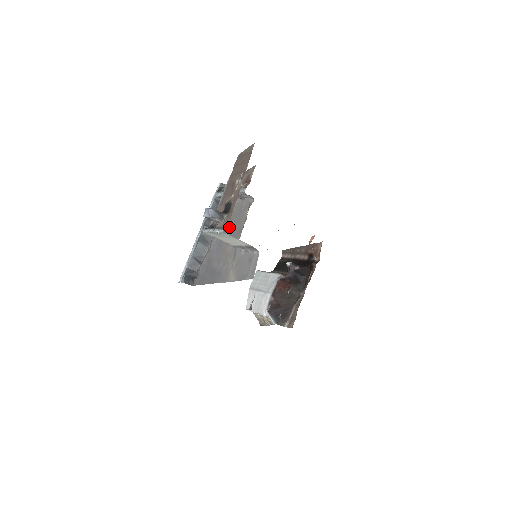
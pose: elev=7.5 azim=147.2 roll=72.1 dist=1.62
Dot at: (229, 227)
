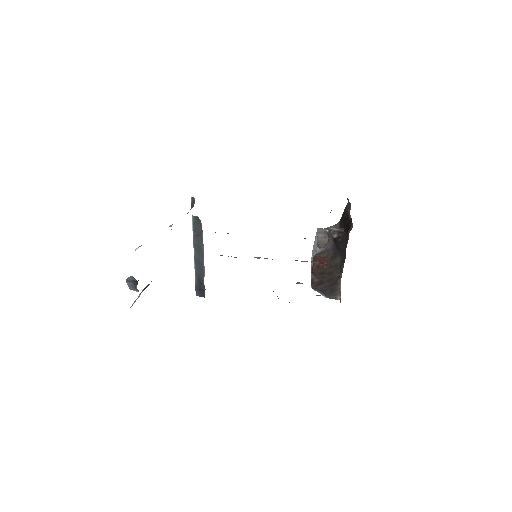
Dot at: occluded
